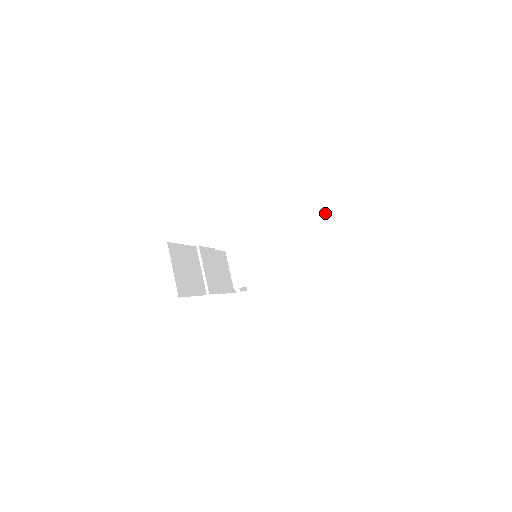
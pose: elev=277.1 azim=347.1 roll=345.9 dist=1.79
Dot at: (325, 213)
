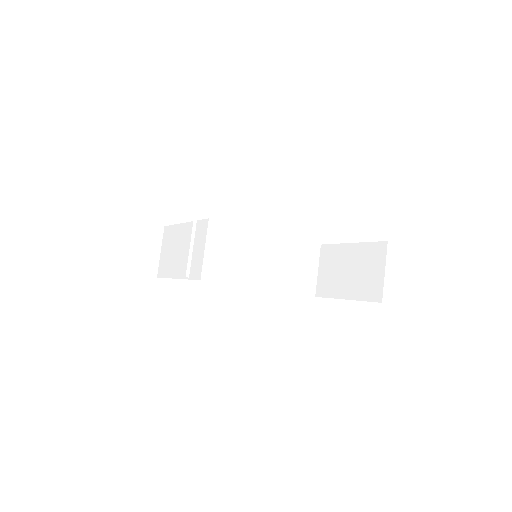
Dot at: (310, 242)
